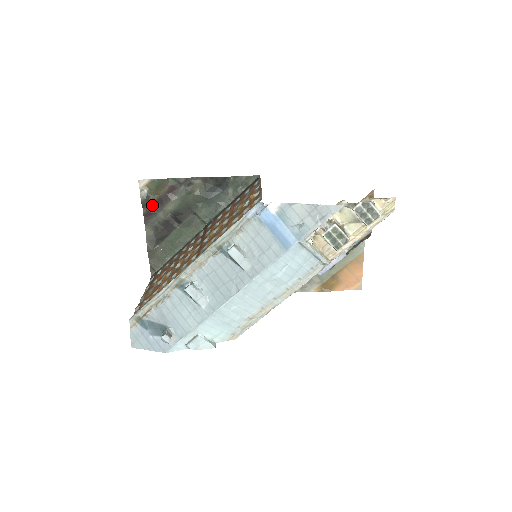
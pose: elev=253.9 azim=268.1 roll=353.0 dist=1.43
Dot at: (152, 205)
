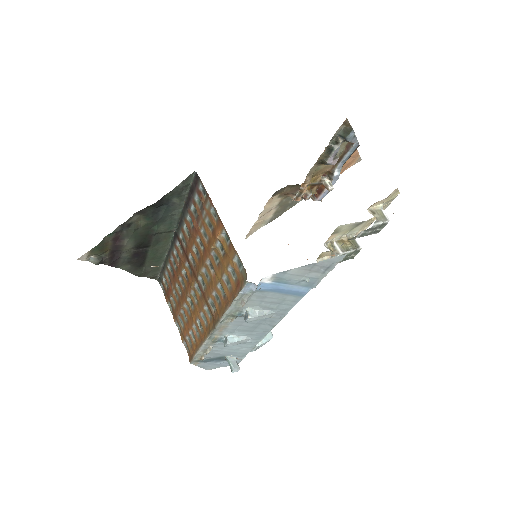
Dot at: (109, 258)
